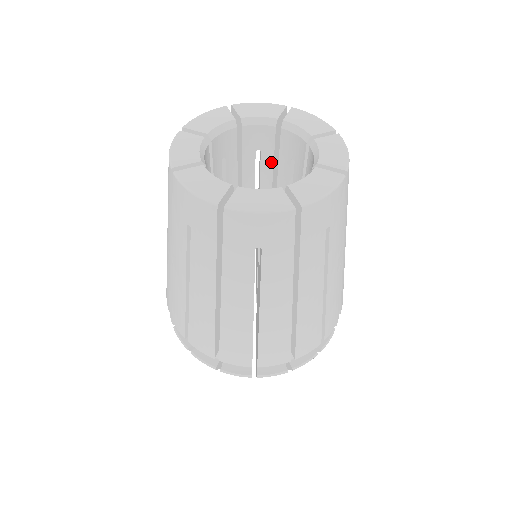
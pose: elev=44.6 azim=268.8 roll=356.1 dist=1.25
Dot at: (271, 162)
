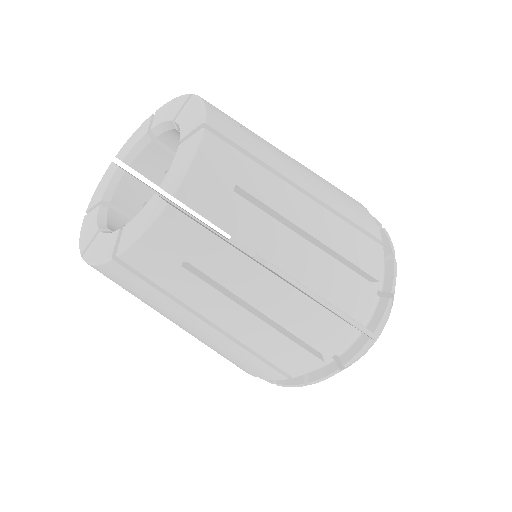
Dot at: occluded
